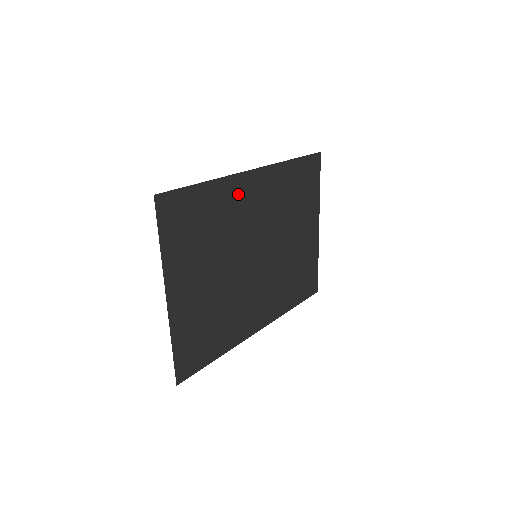
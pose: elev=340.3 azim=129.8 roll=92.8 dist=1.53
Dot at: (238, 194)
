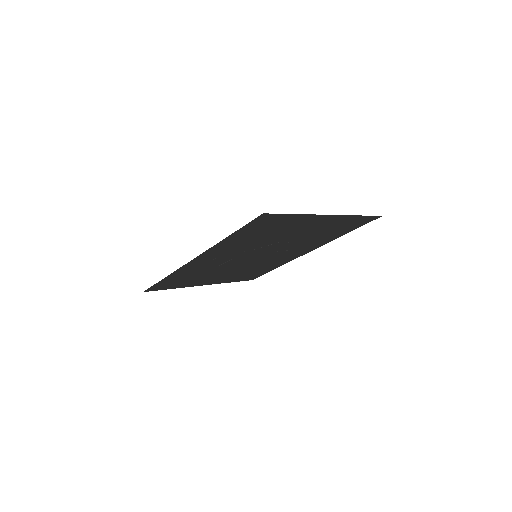
Dot at: (196, 266)
